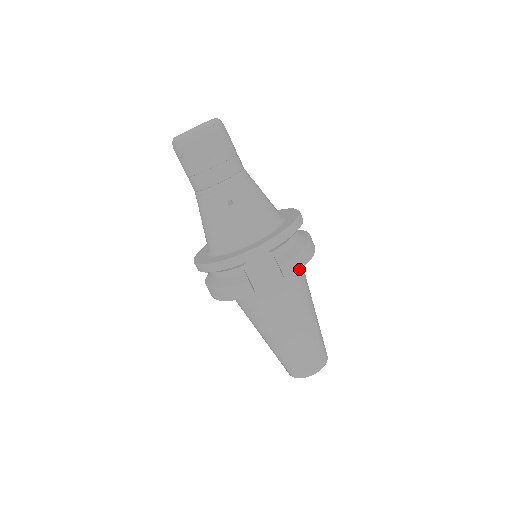
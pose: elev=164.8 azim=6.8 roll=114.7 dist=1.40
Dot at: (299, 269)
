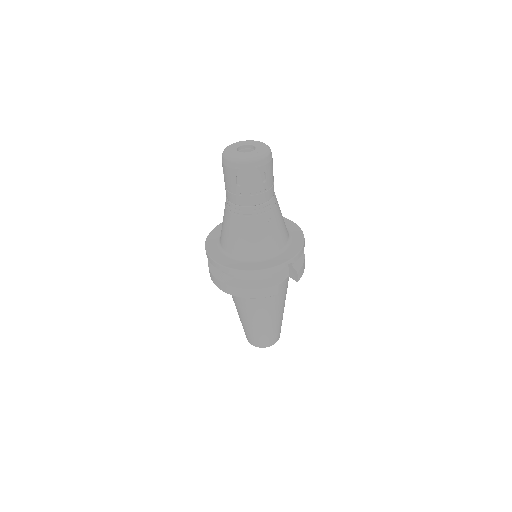
Dot at: (303, 272)
